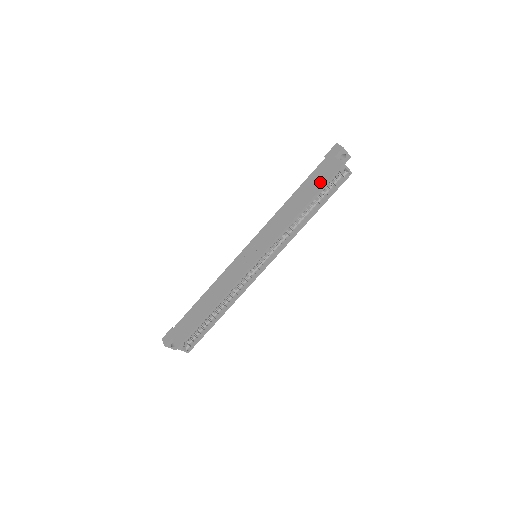
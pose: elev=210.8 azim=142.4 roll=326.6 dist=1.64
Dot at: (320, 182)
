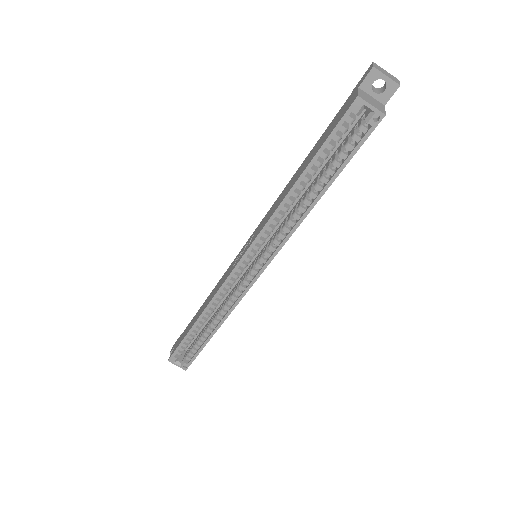
Dot at: (326, 136)
